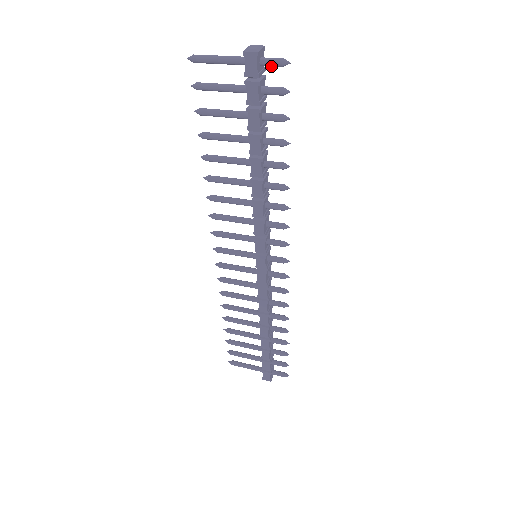
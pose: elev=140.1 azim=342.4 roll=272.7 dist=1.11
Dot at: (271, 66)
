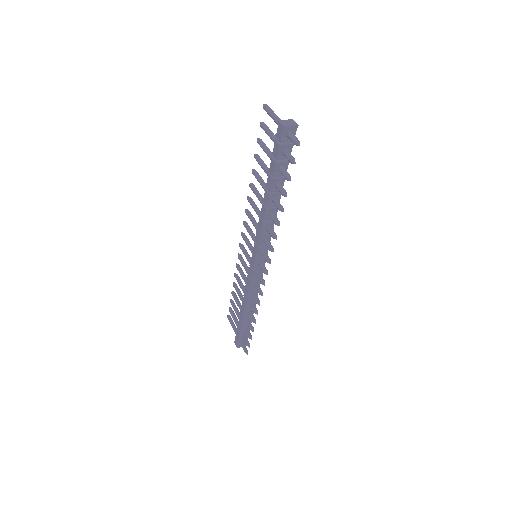
Dot at: (291, 140)
